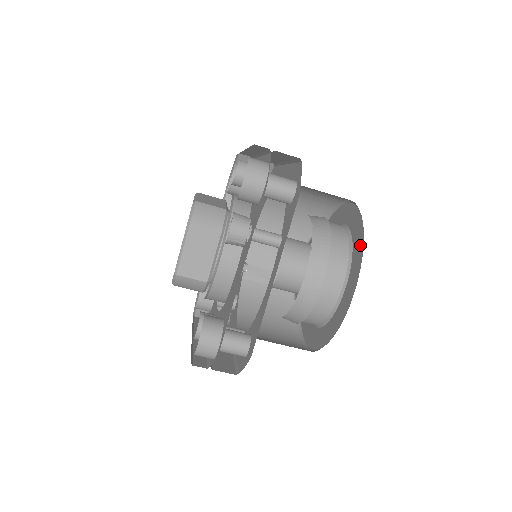
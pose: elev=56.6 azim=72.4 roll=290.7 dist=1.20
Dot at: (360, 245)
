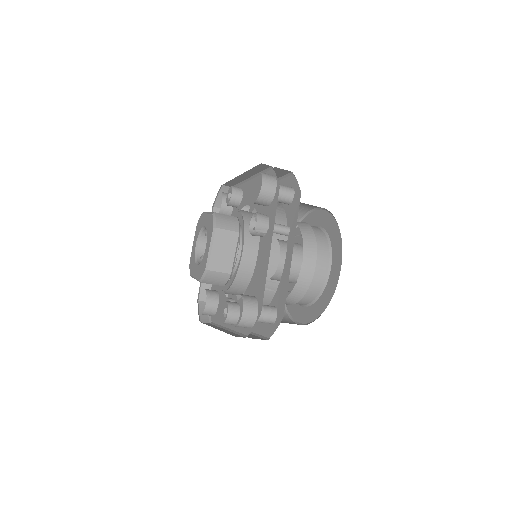
Dot at: (337, 232)
